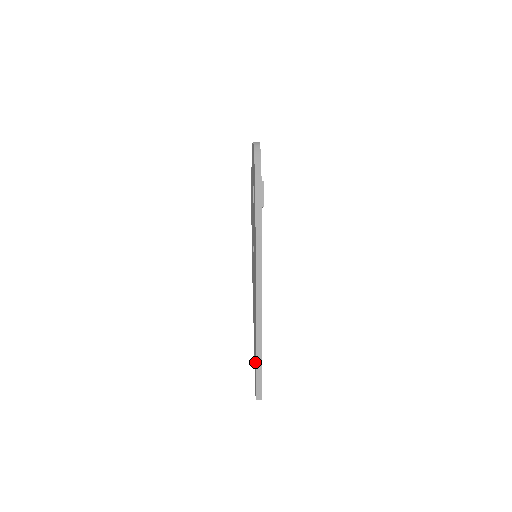
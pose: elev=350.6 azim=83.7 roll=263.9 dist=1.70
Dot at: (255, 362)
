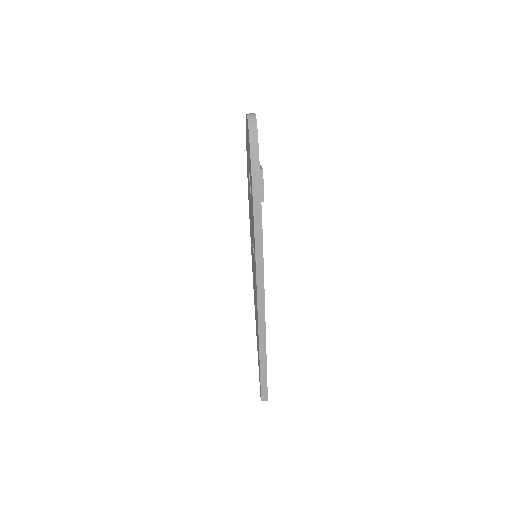
Dot at: (259, 366)
